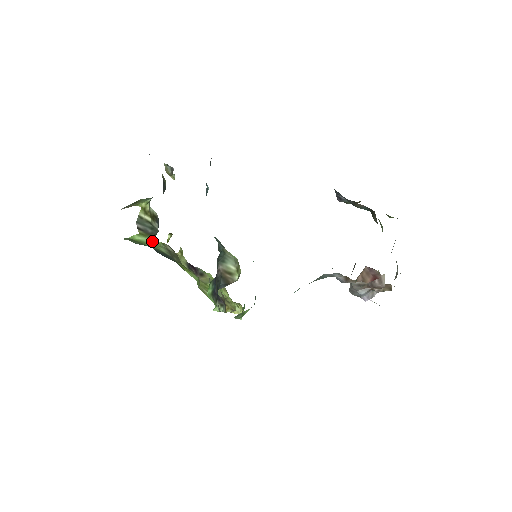
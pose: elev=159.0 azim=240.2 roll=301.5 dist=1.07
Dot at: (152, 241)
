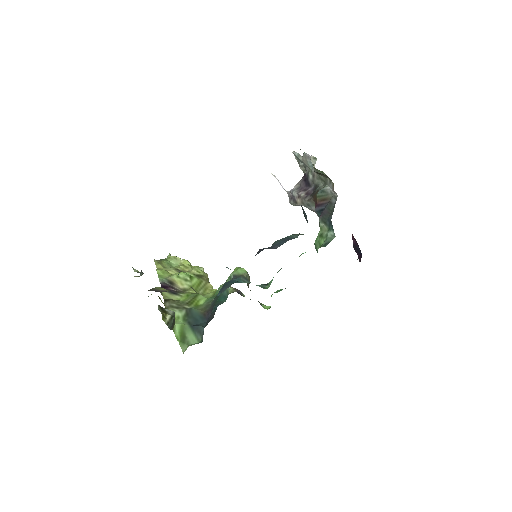
Dot at: occluded
